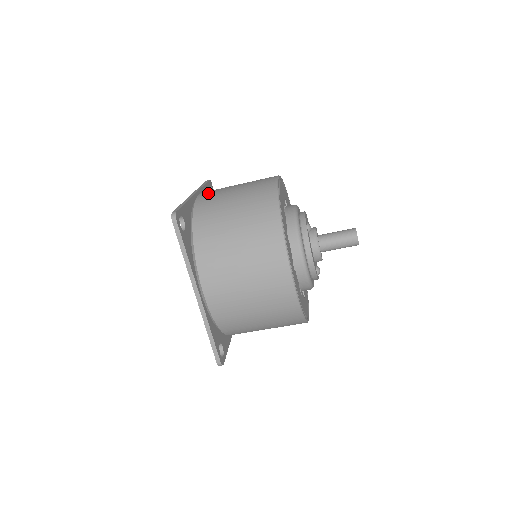
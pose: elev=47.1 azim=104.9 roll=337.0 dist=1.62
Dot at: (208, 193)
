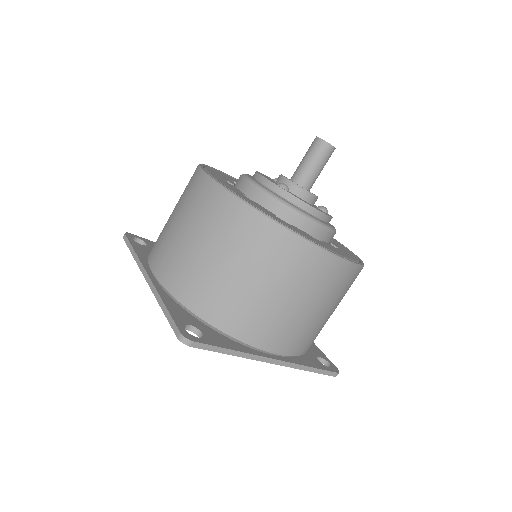
Dot at: (161, 263)
